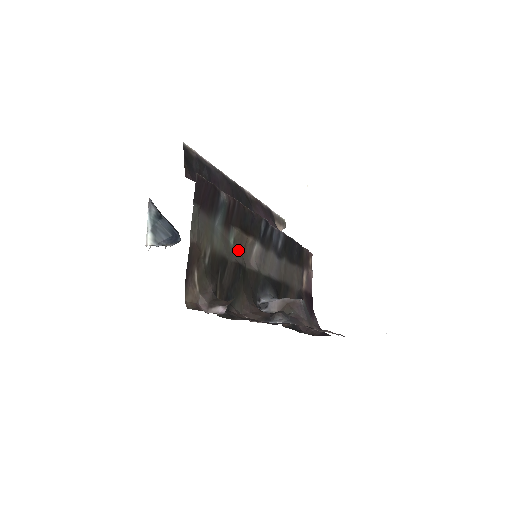
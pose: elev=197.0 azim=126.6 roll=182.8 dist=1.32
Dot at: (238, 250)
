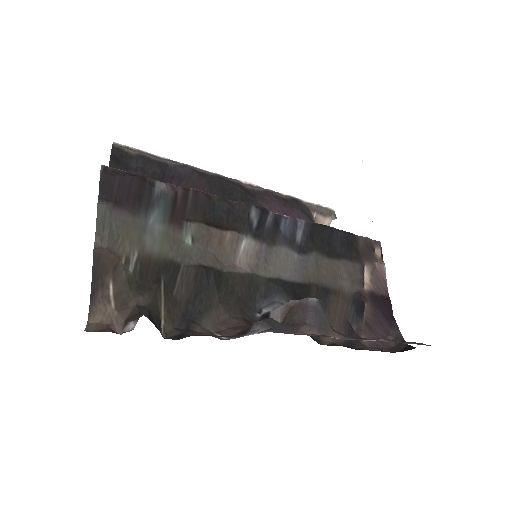
Dot at: (205, 250)
